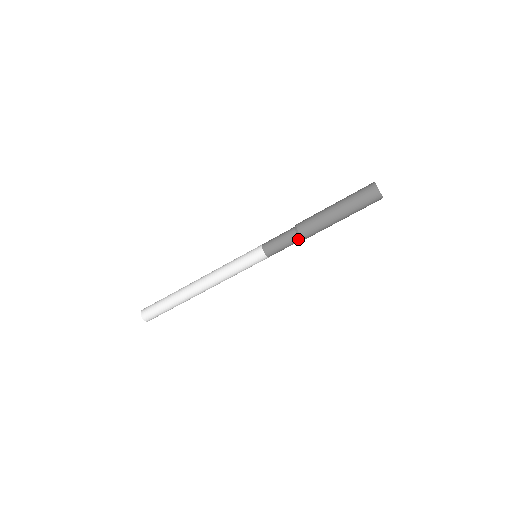
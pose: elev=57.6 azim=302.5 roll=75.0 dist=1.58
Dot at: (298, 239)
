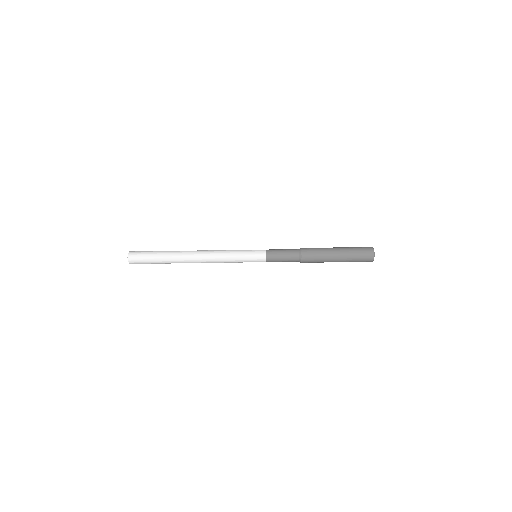
Dot at: (297, 257)
